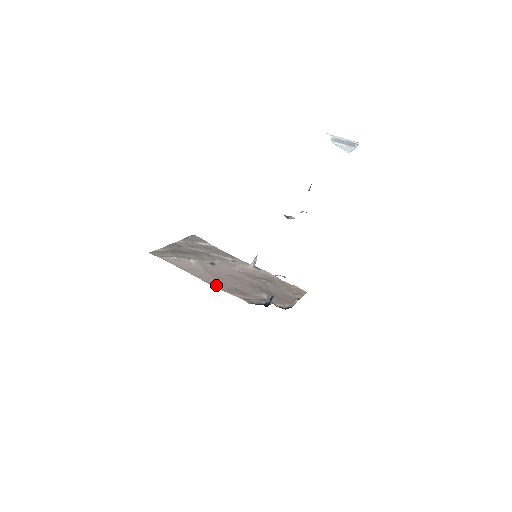
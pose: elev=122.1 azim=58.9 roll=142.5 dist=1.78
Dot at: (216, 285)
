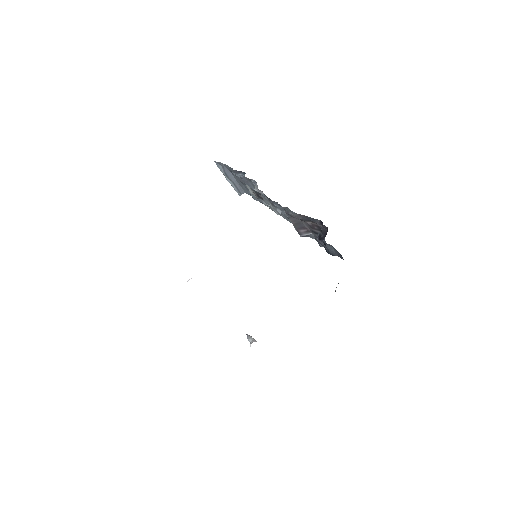
Dot at: occluded
